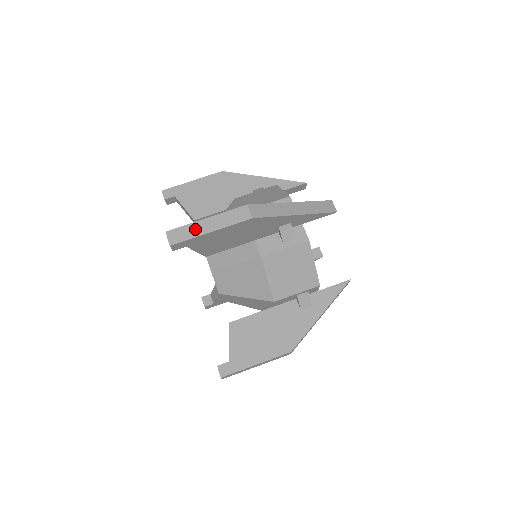
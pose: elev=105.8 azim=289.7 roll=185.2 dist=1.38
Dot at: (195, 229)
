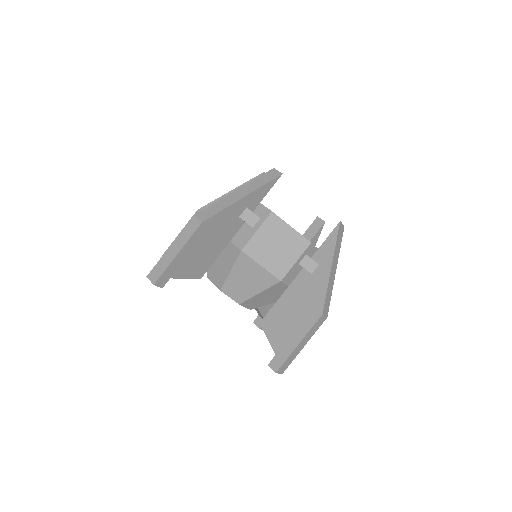
Dot at: (165, 260)
